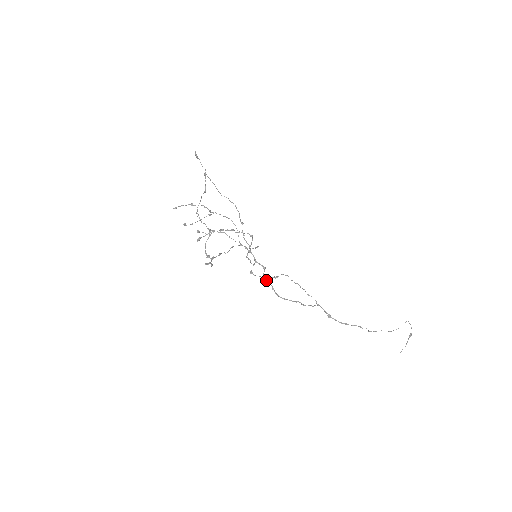
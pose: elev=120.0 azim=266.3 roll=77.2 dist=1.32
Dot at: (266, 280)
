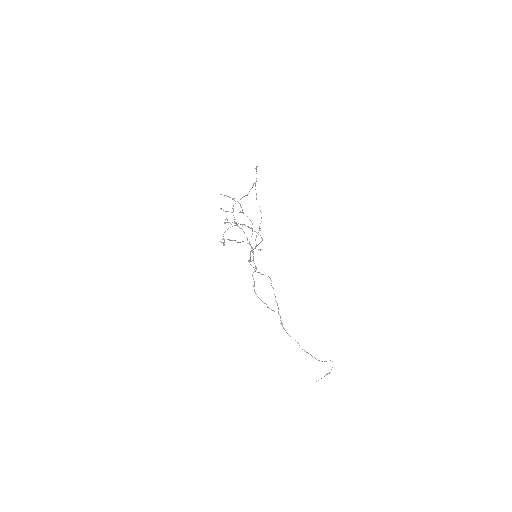
Dot at: occluded
